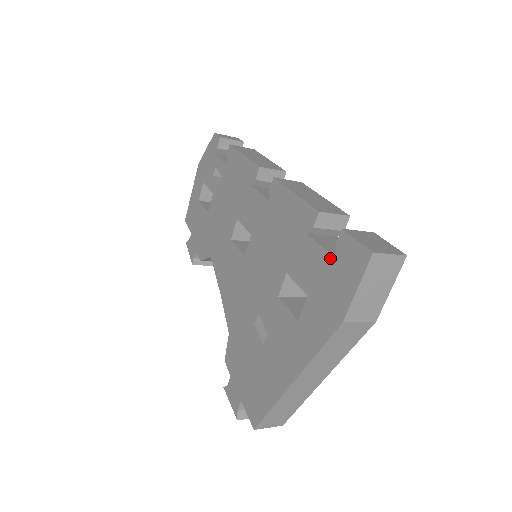
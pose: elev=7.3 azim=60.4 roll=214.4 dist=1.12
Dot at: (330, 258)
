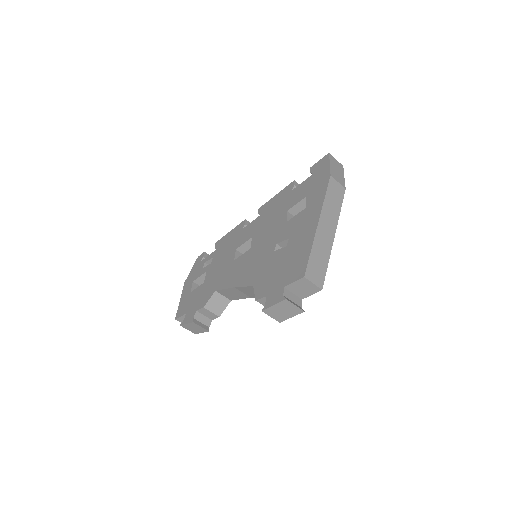
Dot at: (310, 177)
